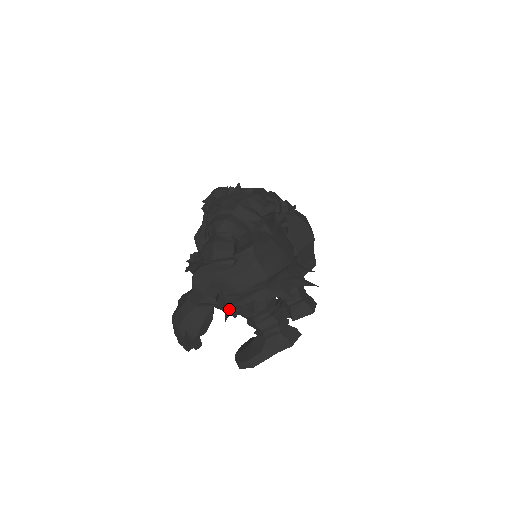
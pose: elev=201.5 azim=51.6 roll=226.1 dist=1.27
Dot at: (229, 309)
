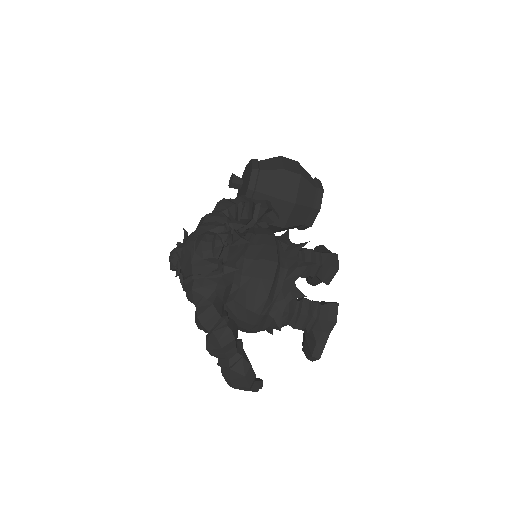
Dot at: occluded
